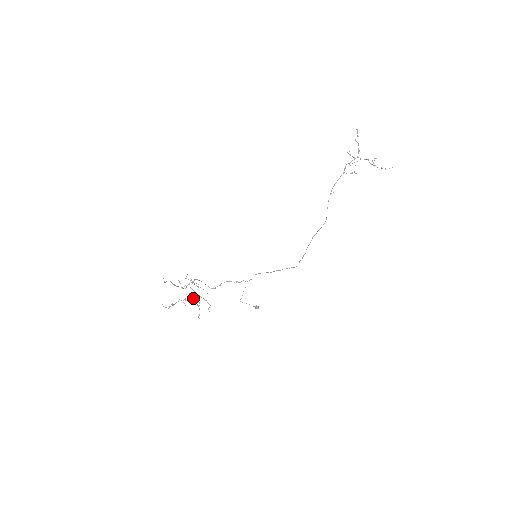
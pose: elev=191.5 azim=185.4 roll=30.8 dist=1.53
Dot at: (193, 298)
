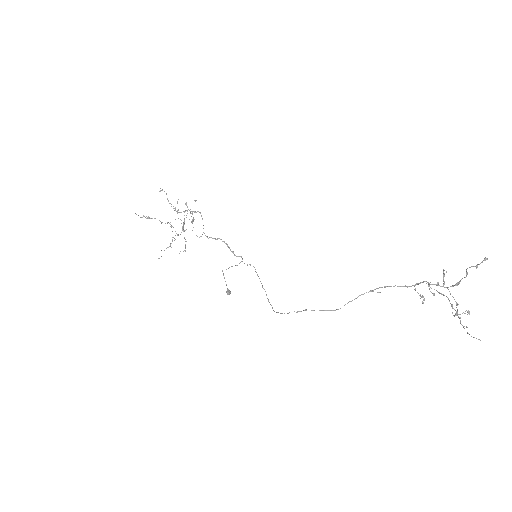
Dot at: occluded
